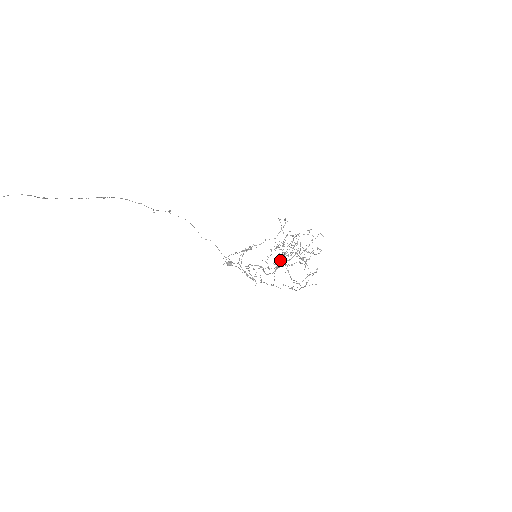
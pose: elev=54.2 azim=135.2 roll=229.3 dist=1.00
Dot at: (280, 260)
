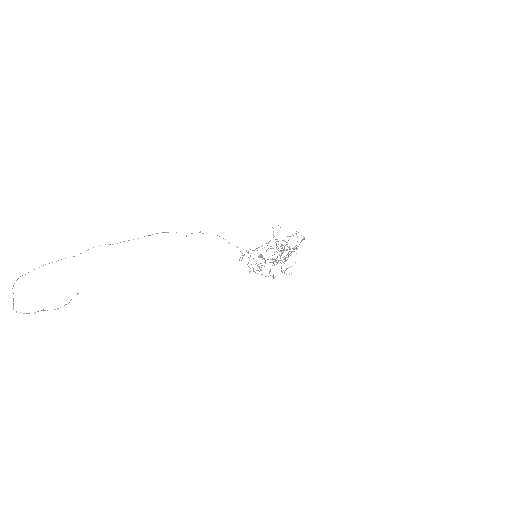
Dot at: (280, 255)
